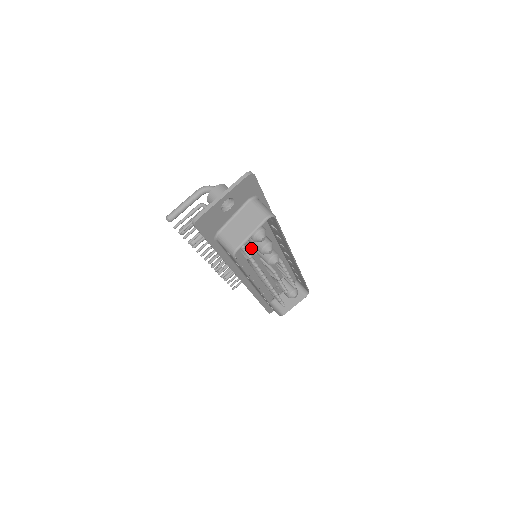
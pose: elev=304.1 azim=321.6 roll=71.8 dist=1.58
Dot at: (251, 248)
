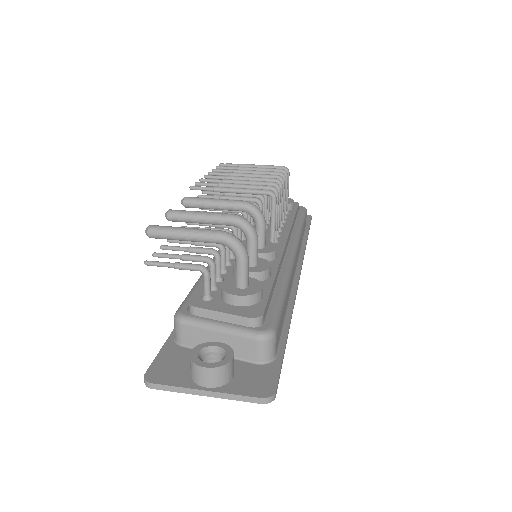
Dot at: occluded
